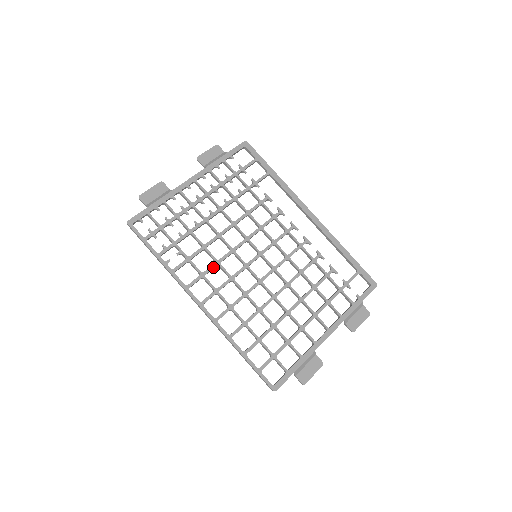
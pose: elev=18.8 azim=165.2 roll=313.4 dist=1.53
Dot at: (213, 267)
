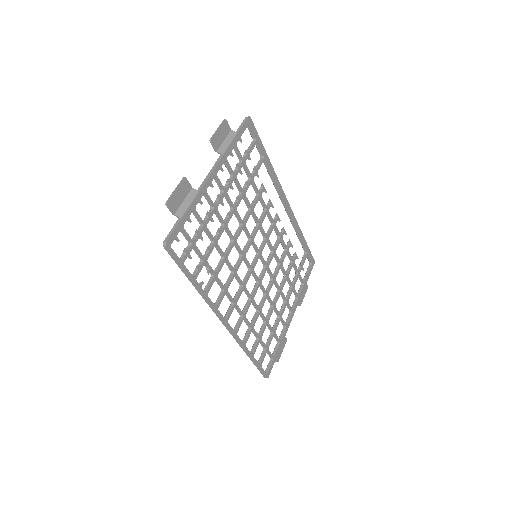
Dot at: occluded
